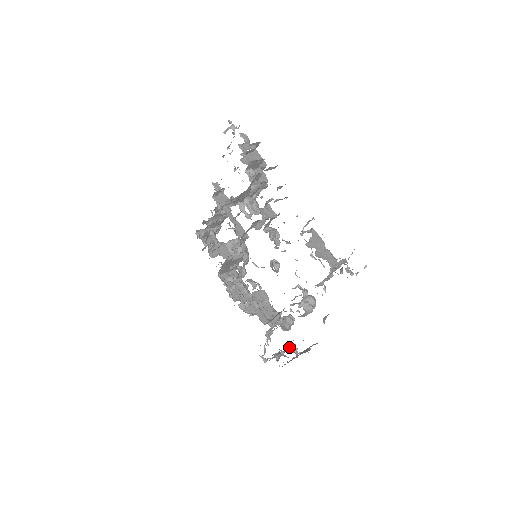
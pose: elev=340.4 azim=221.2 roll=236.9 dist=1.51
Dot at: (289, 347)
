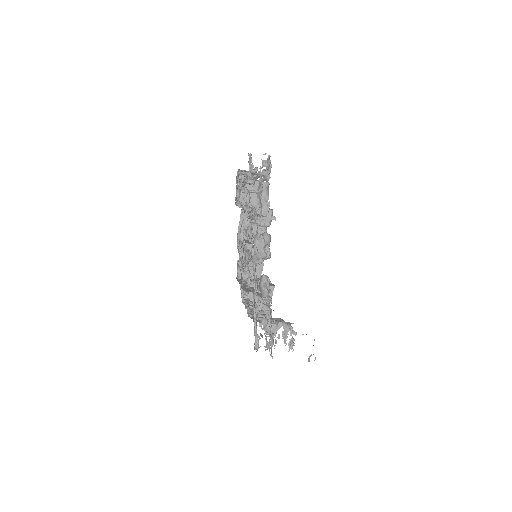
Dot at: occluded
